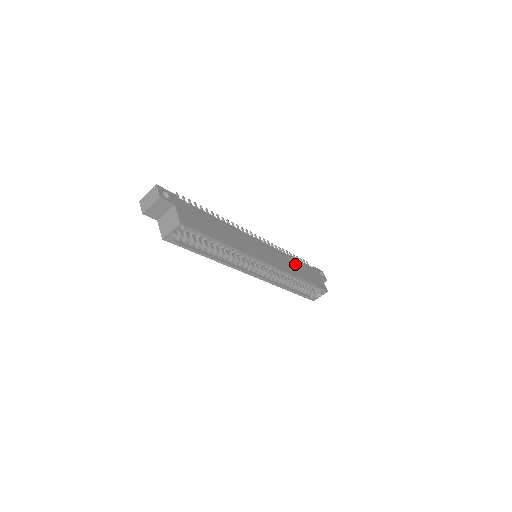
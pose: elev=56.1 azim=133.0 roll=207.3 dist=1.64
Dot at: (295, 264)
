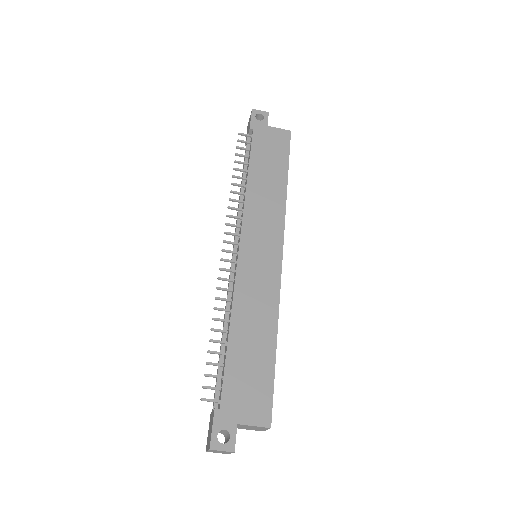
Dot at: (261, 180)
